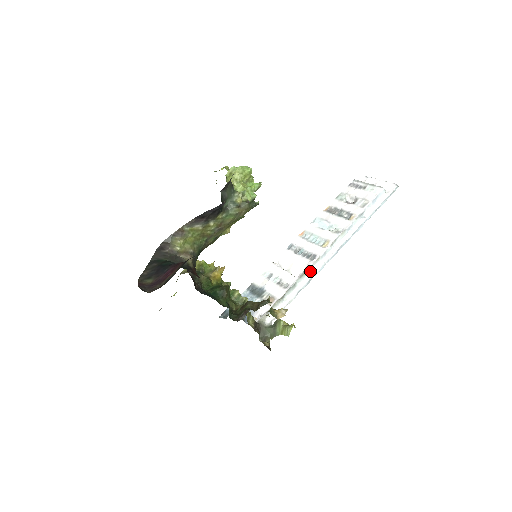
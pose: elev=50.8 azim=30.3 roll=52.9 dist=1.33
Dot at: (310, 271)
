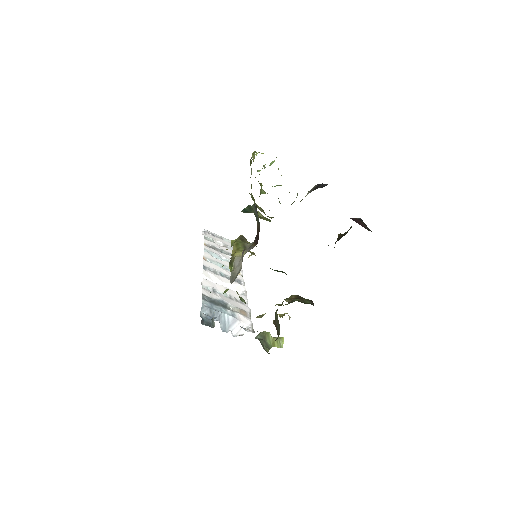
Dot at: occluded
